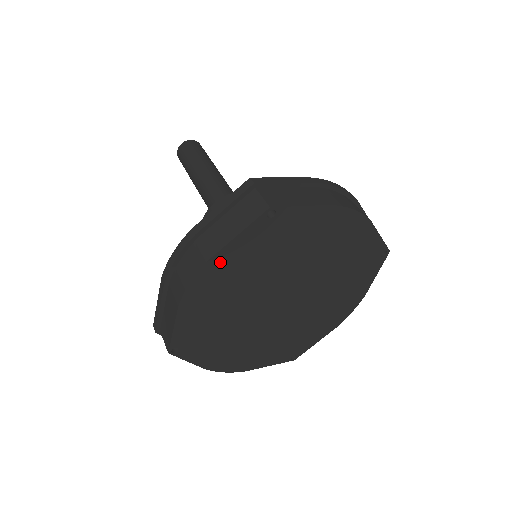
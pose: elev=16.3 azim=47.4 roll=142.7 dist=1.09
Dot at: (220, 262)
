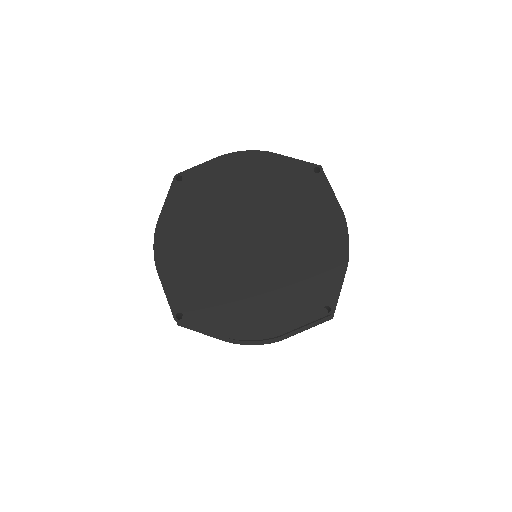
Dot at: (166, 224)
